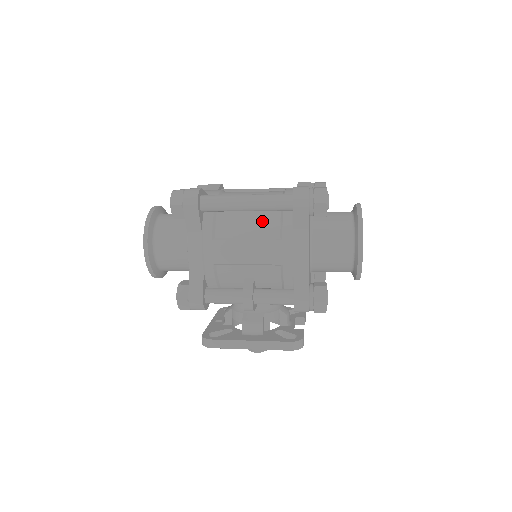
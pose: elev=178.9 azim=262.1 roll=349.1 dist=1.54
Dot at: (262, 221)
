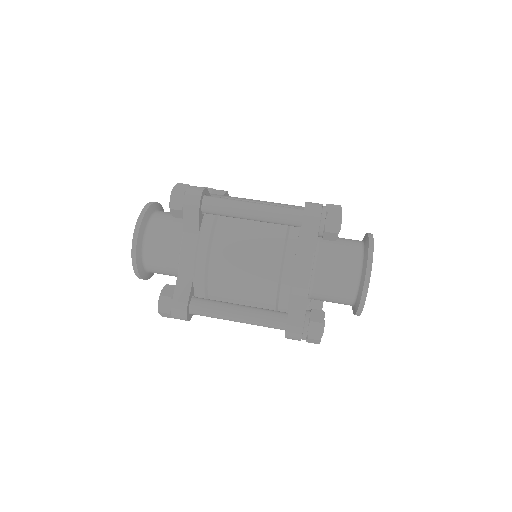
Dot at: occluded
